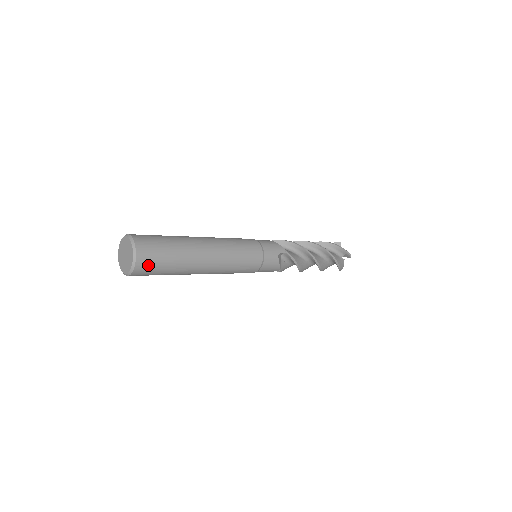
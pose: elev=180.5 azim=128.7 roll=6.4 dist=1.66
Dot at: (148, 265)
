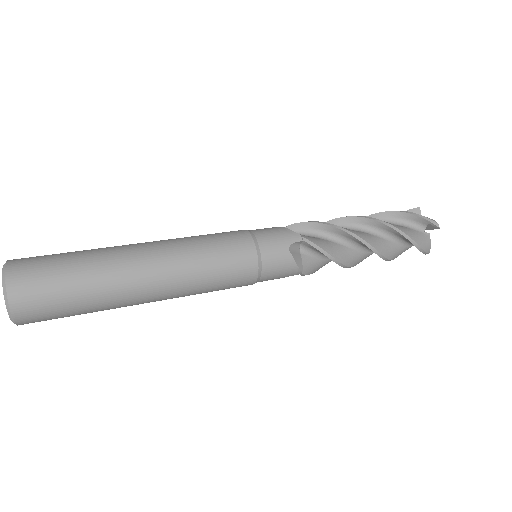
Dot at: (35, 303)
